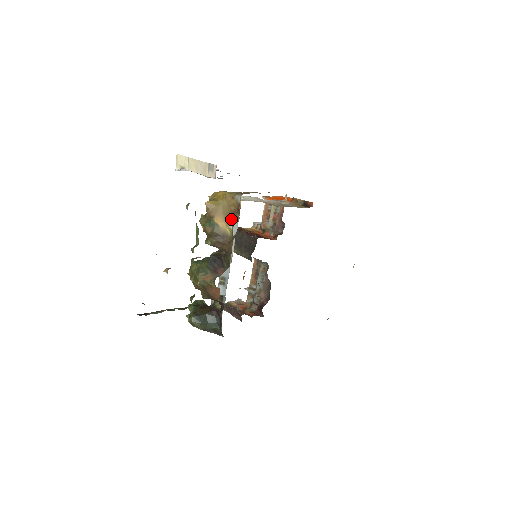
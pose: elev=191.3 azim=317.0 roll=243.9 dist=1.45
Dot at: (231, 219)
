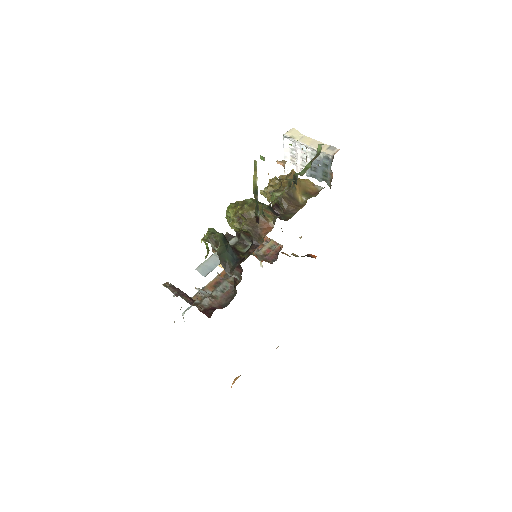
Dot at: (306, 194)
